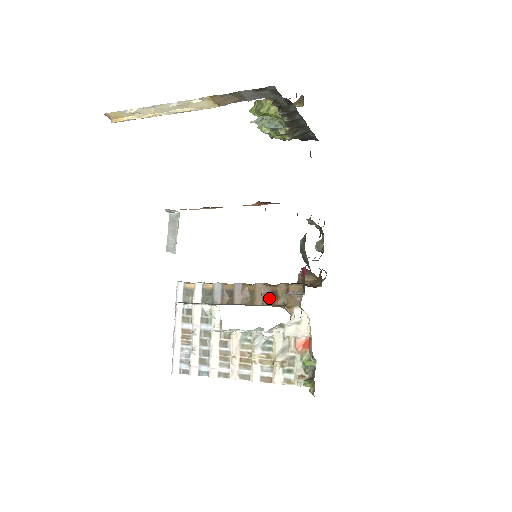
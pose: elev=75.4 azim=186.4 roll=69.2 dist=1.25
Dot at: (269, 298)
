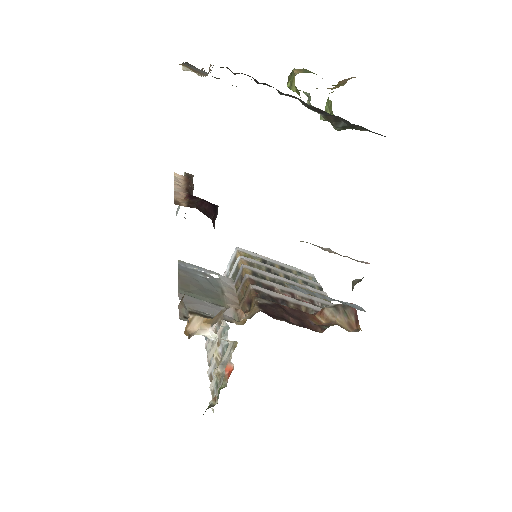
Dot at: (246, 306)
